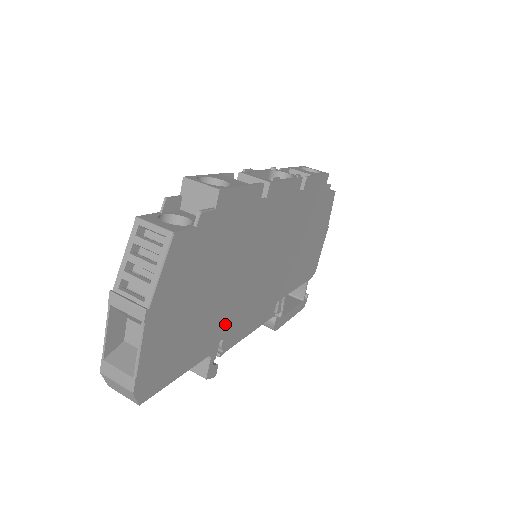
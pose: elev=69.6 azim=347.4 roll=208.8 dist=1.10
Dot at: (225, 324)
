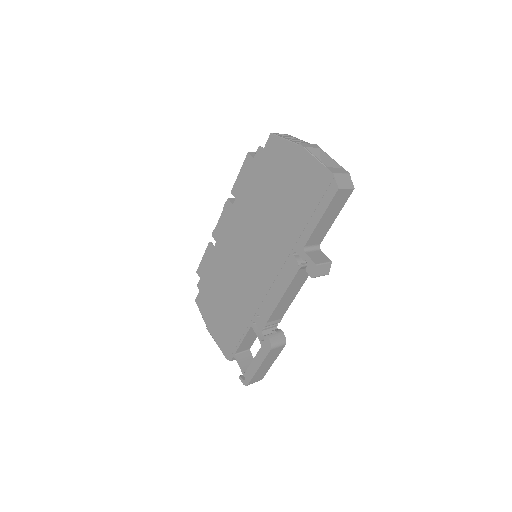
Dot at: occluded
